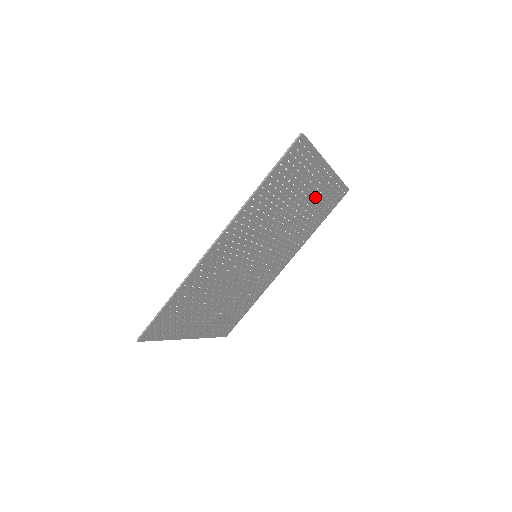
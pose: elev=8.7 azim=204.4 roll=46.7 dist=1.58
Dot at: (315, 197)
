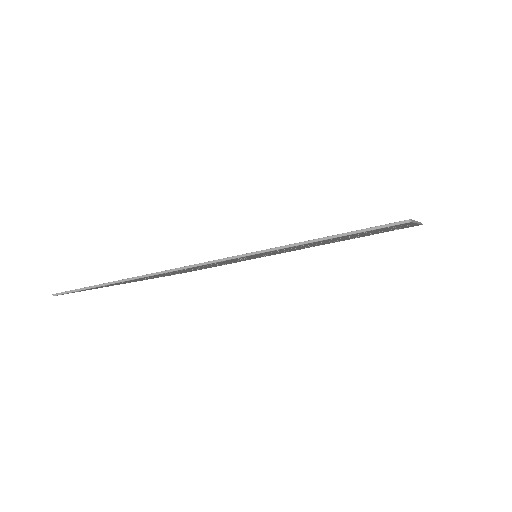
Dot at: (373, 233)
